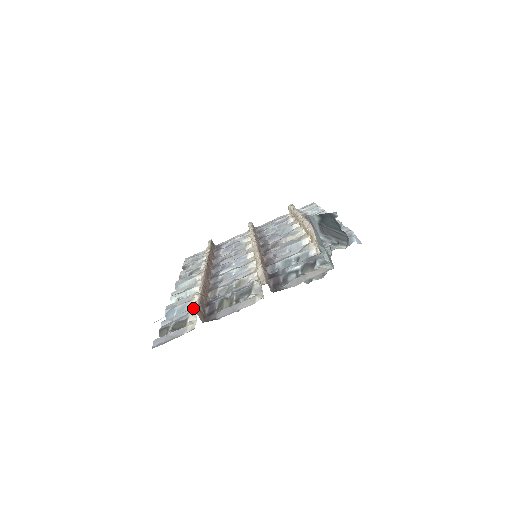
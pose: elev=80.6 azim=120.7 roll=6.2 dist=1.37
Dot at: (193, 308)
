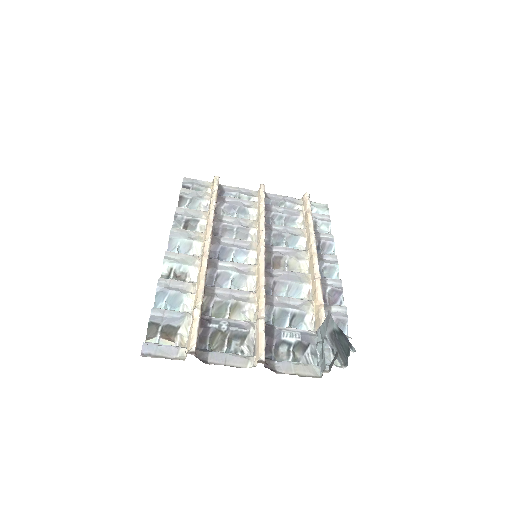
Dot at: (188, 317)
